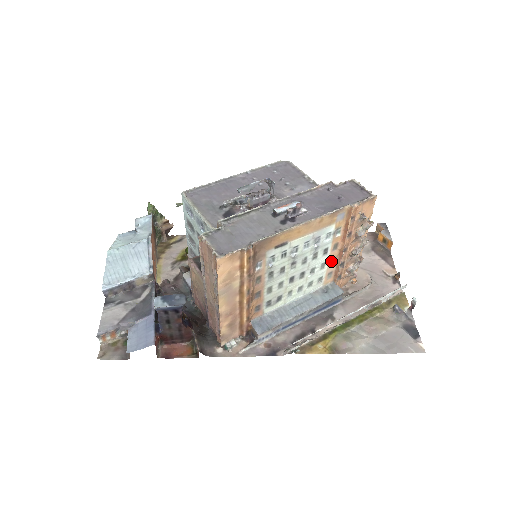
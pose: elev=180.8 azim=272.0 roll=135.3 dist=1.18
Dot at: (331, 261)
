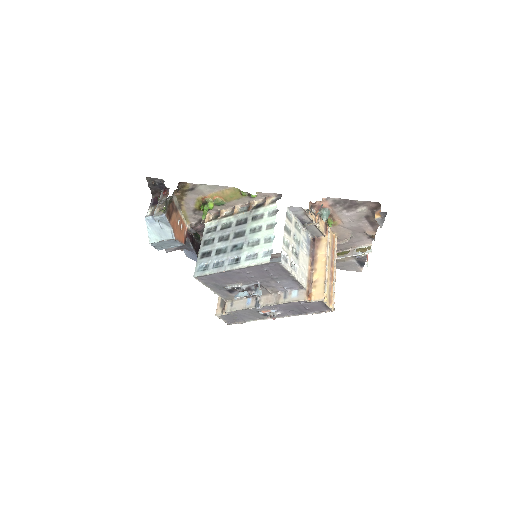
Dot at: occluded
